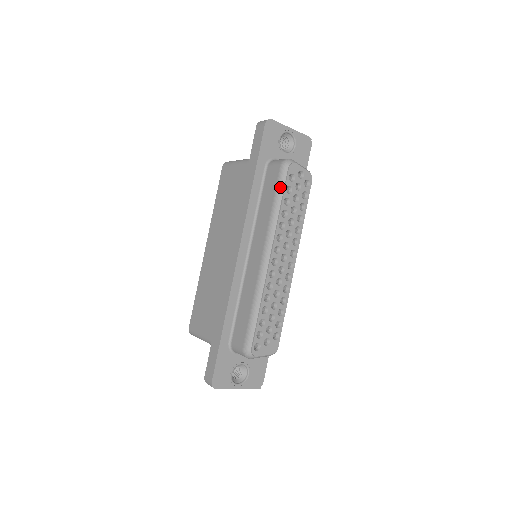
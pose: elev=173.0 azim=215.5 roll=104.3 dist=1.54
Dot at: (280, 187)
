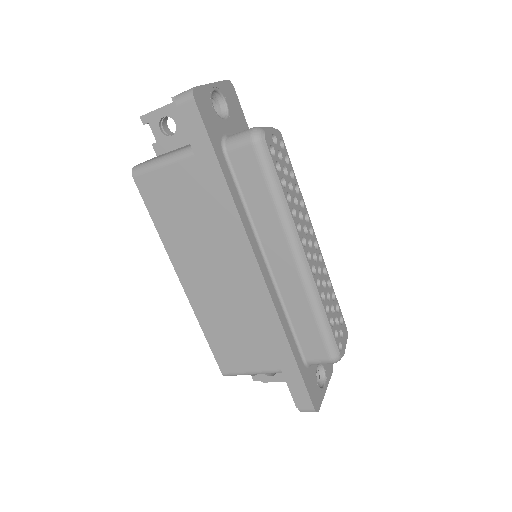
Dot at: (269, 171)
